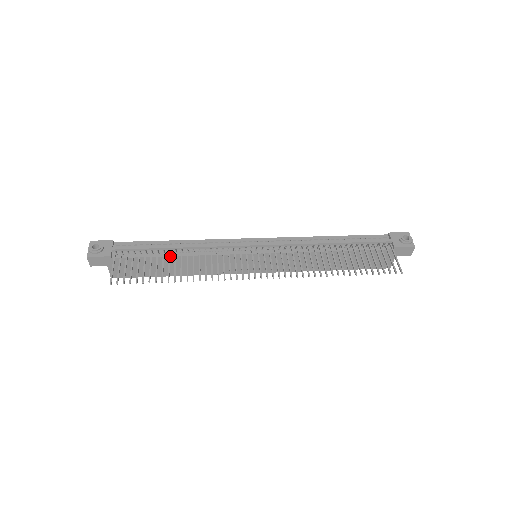
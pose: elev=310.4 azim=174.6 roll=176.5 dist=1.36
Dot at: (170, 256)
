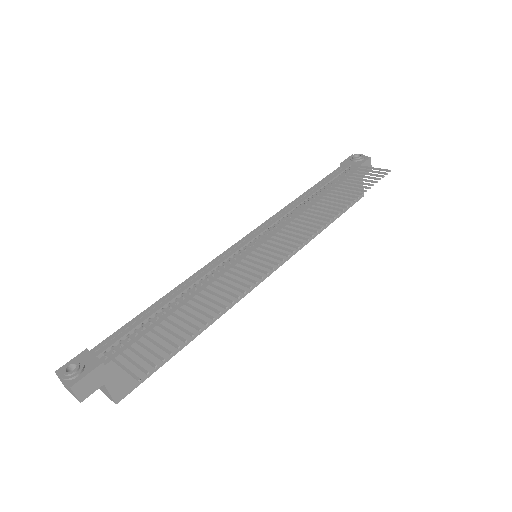
Dot at: (175, 311)
